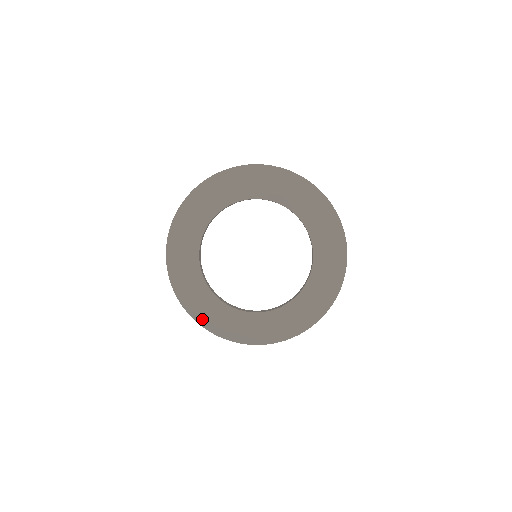
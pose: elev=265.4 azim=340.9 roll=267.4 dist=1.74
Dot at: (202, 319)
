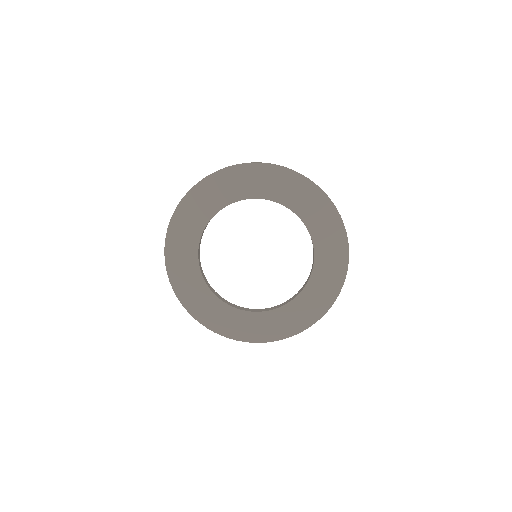
Dot at: (280, 334)
